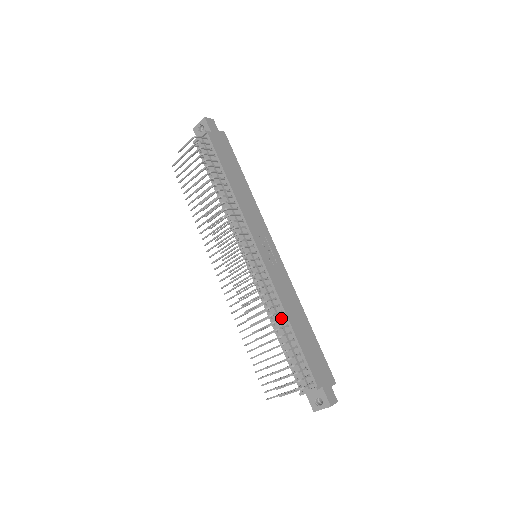
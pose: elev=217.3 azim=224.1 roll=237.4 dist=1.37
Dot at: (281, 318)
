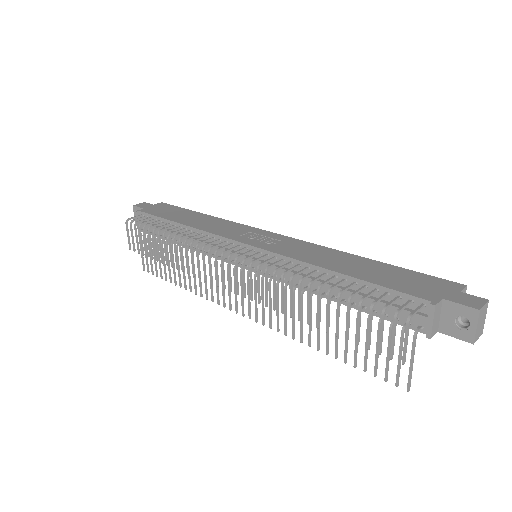
Dot at: (322, 278)
